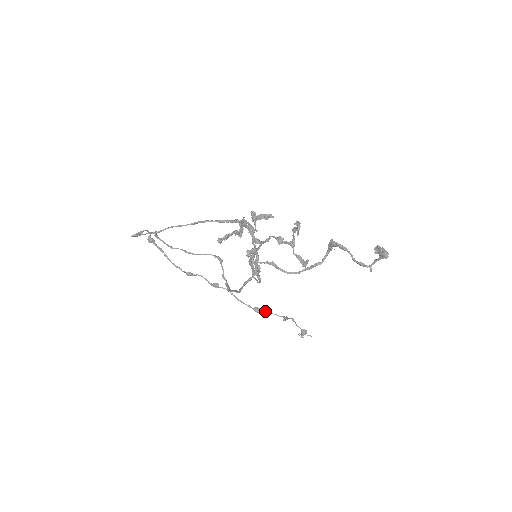
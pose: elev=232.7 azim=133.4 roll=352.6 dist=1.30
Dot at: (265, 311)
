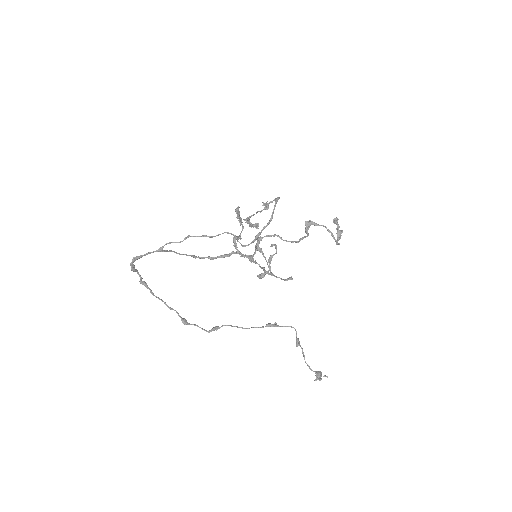
Dot at: (278, 325)
